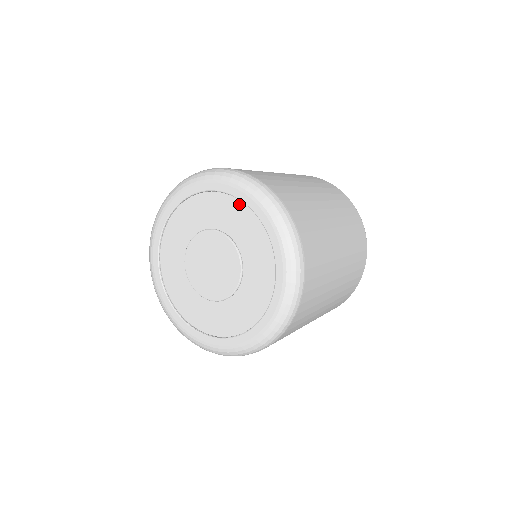
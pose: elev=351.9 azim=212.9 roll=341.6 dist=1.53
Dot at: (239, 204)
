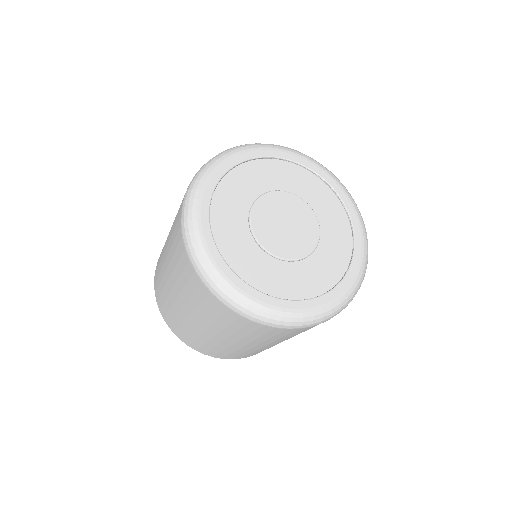
Dot at: (343, 214)
